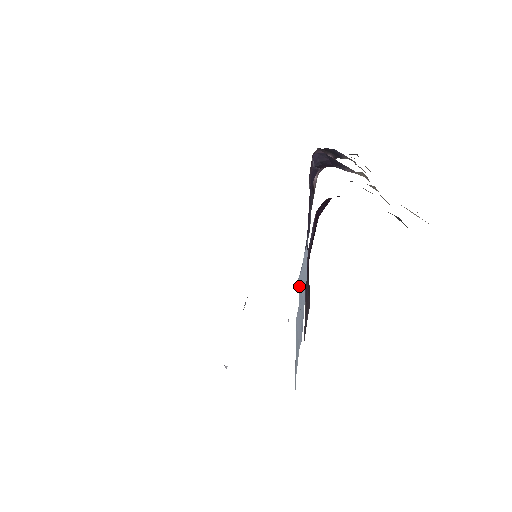
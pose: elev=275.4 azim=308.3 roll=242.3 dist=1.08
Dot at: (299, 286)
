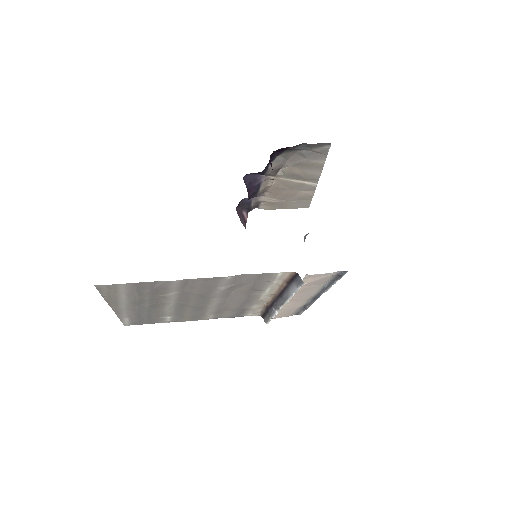
Dot at: occluded
